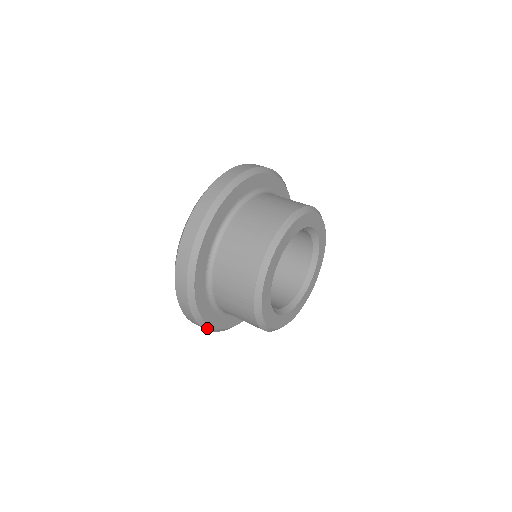
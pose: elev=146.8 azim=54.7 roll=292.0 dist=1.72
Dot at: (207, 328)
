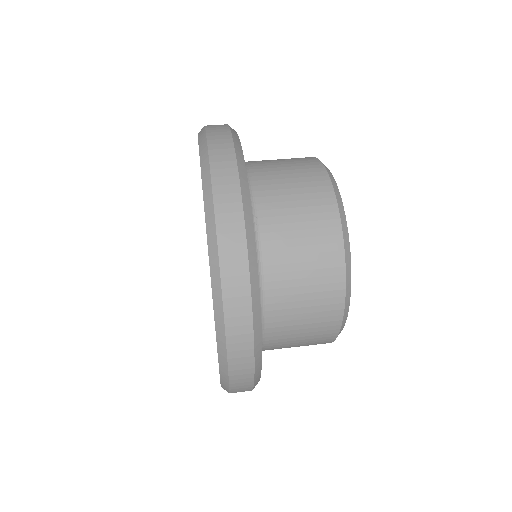
Dot at: (254, 387)
